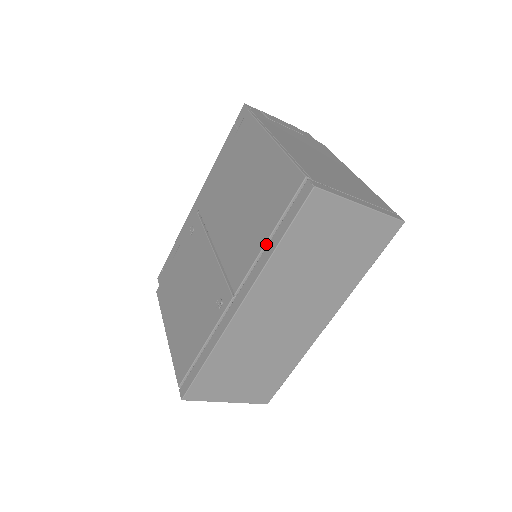
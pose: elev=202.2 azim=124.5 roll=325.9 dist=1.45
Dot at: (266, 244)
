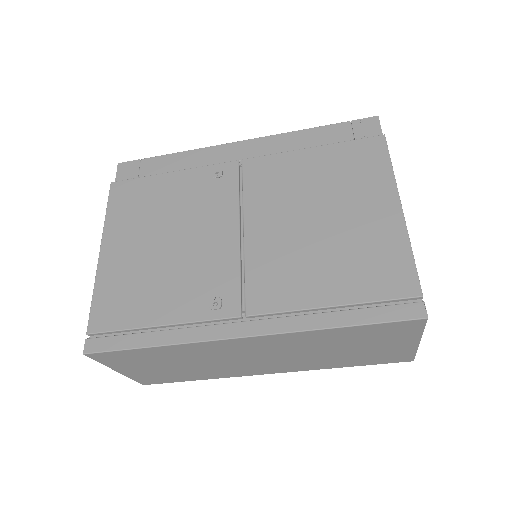
Dot at: (325, 308)
